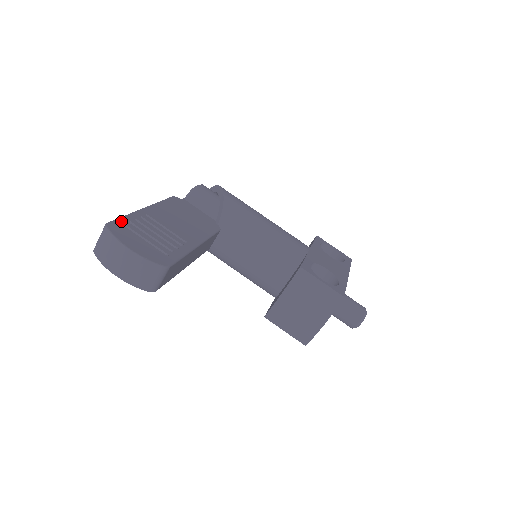
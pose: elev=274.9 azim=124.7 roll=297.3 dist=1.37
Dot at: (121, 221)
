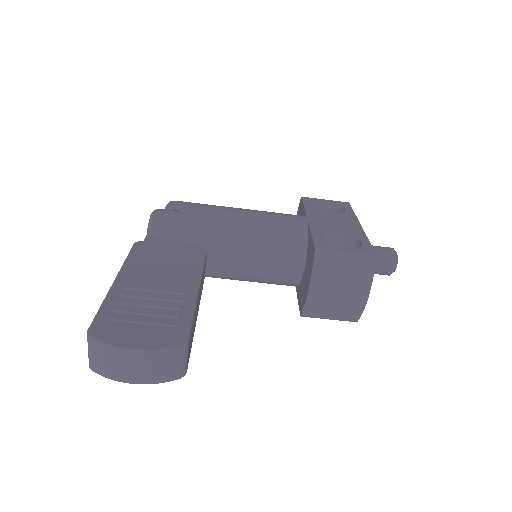
Dot at: (101, 316)
